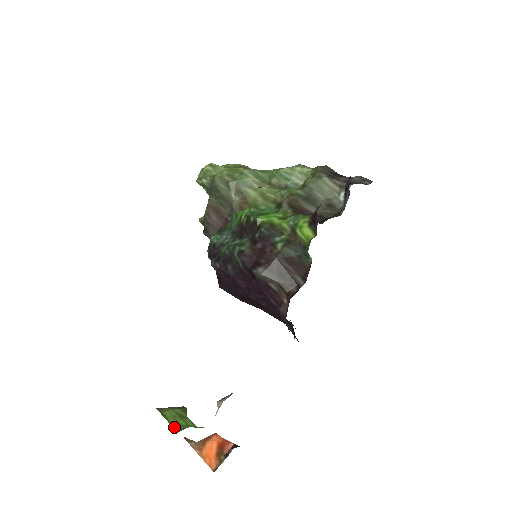
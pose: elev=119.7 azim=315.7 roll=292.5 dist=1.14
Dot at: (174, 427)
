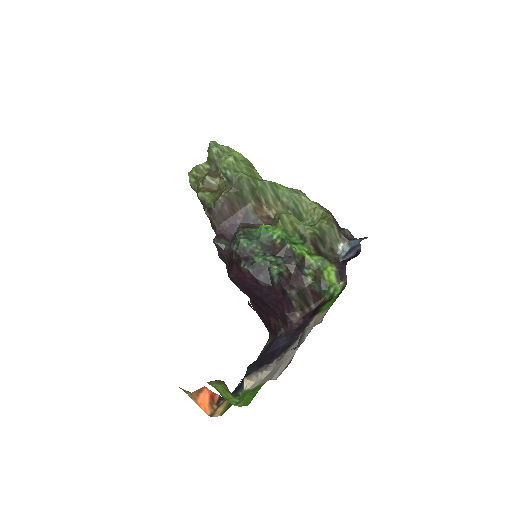
Dot at: (227, 400)
